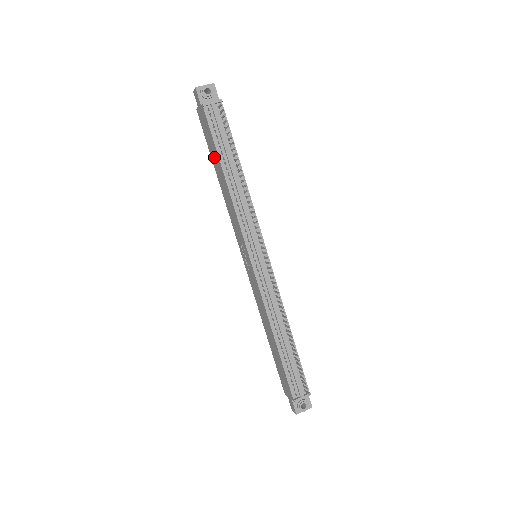
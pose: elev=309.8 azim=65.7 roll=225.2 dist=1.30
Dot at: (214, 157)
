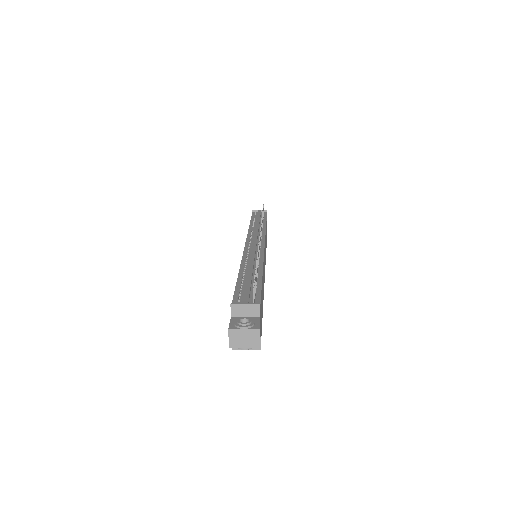
Dot at: occluded
